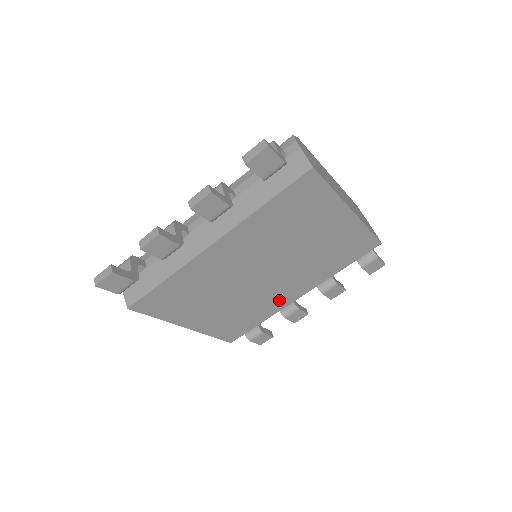
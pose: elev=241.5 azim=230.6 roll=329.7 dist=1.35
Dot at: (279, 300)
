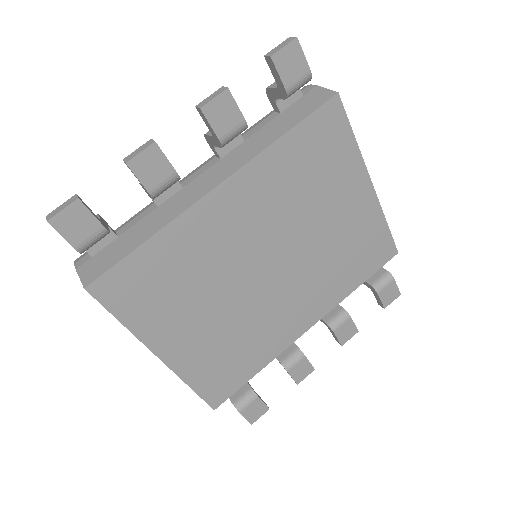
Dot at: (283, 329)
